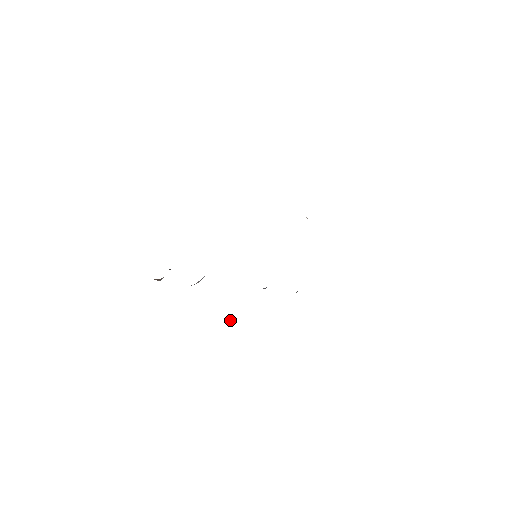
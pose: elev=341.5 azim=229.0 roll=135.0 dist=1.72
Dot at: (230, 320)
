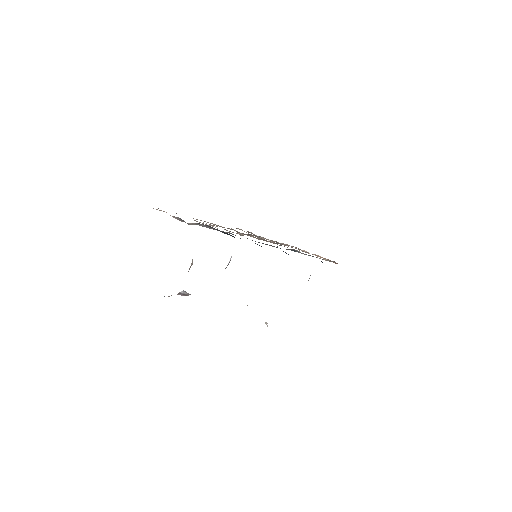
Dot at: (266, 323)
